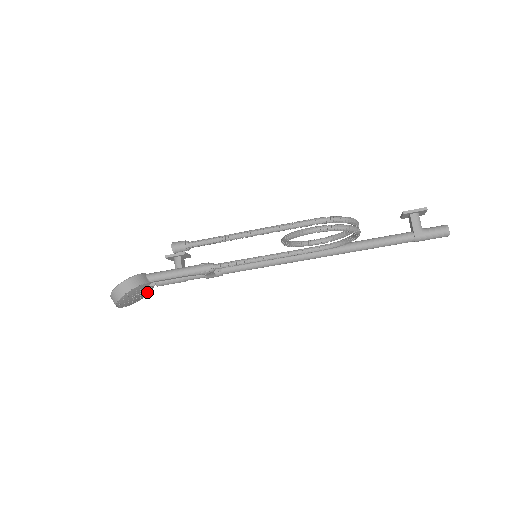
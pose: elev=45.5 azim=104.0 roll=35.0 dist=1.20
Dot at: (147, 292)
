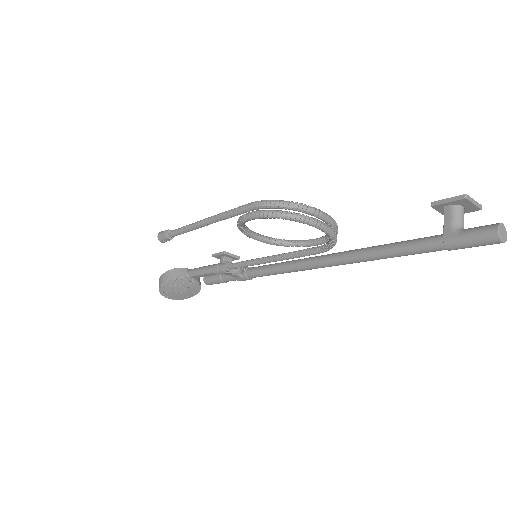
Dot at: (194, 288)
